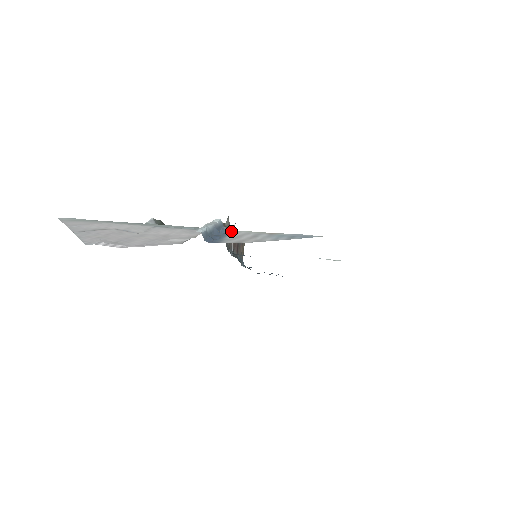
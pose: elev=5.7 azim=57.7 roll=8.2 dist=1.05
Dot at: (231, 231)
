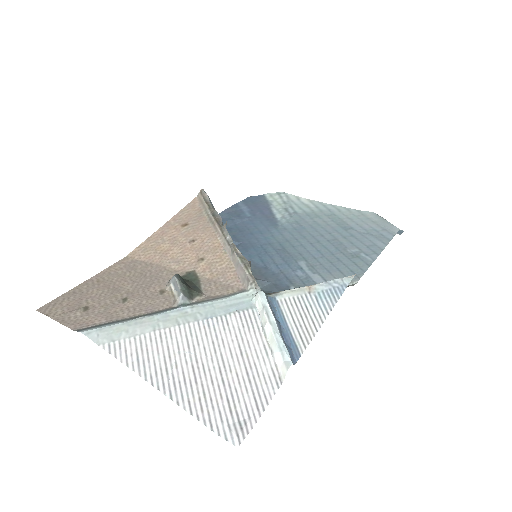
Dot at: (277, 302)
